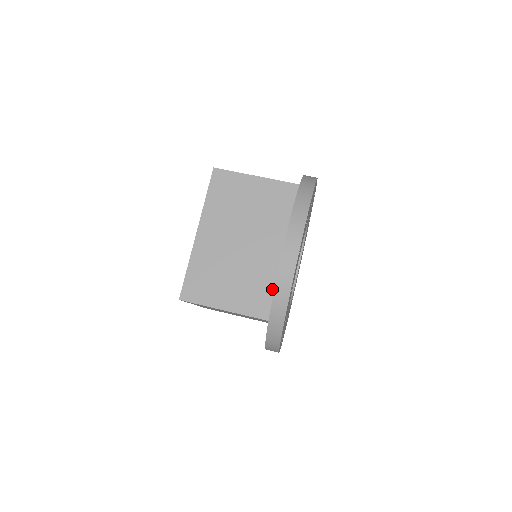
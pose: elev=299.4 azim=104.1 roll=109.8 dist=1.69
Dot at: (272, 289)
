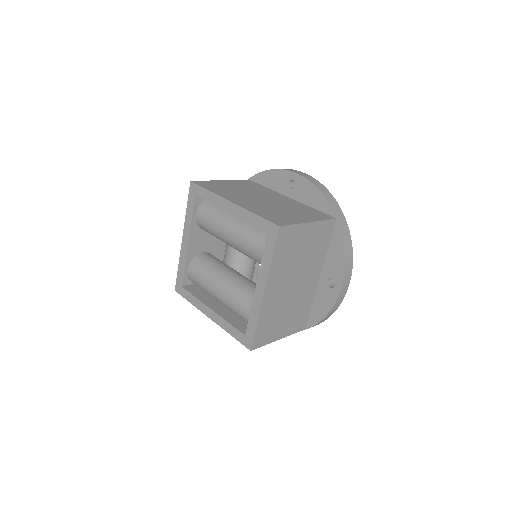
Dot at: (313, 209)
